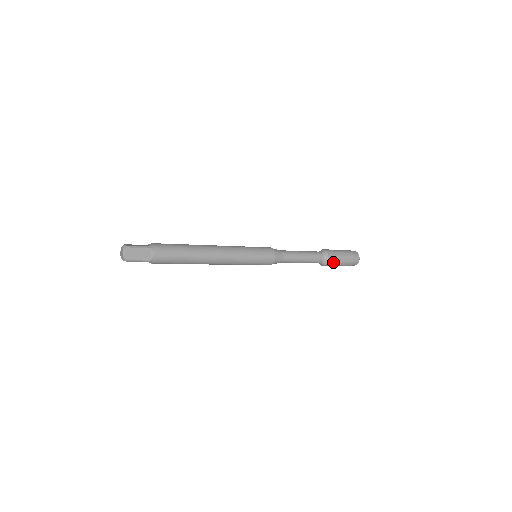
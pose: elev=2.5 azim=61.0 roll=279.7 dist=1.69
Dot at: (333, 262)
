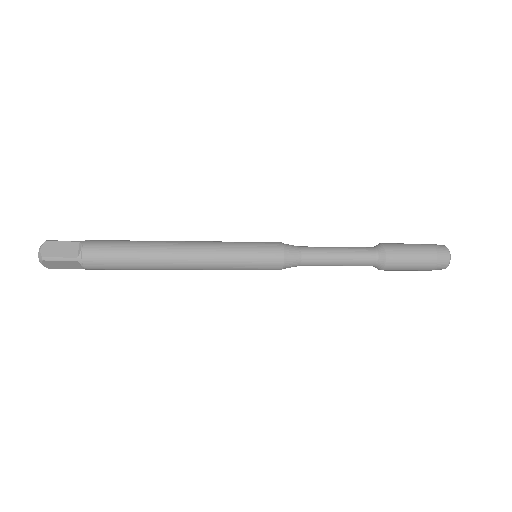
Dot at: (392, 270)
